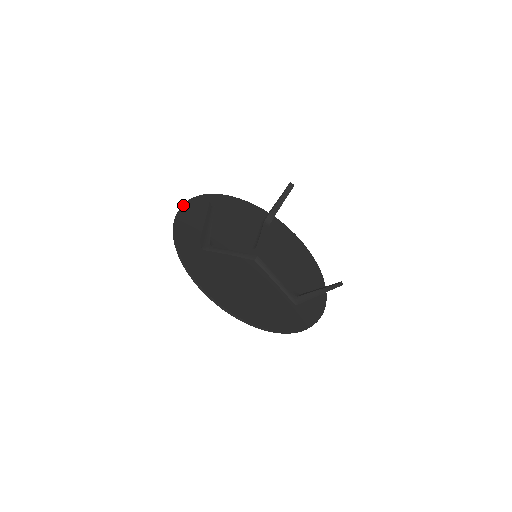
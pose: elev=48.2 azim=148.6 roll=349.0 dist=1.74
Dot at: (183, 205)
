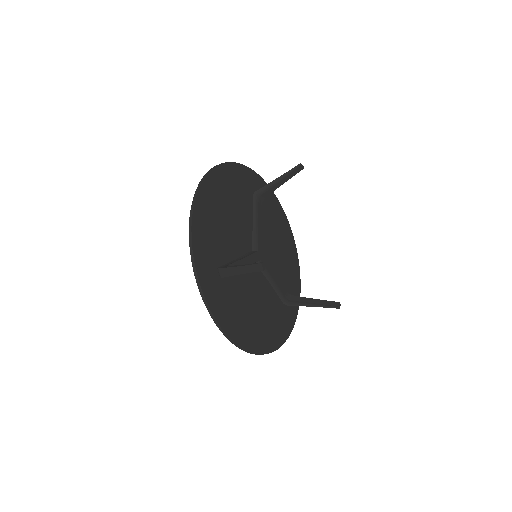
Dot at: (193, 210)
